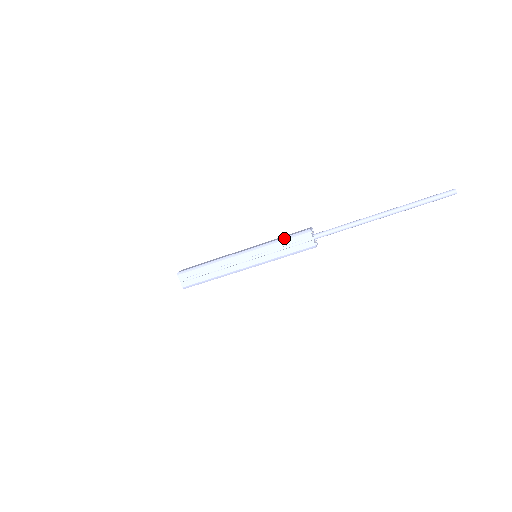
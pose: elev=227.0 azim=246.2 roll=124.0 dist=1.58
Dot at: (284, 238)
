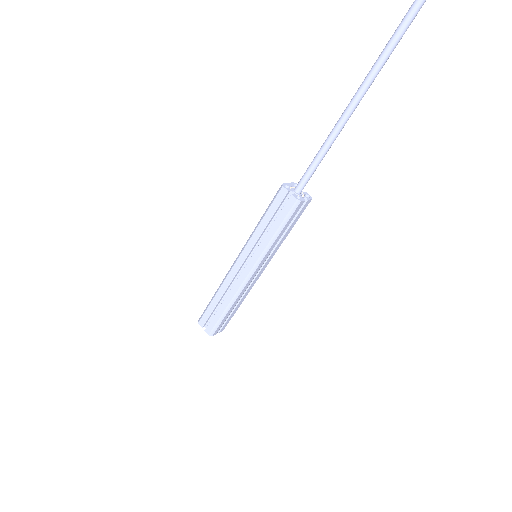
Dot at: (263, 214)
